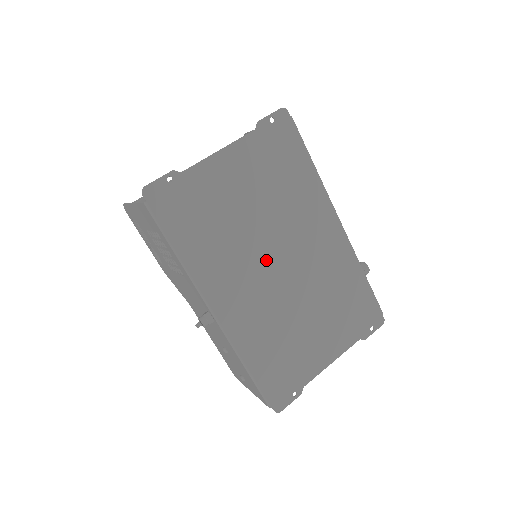
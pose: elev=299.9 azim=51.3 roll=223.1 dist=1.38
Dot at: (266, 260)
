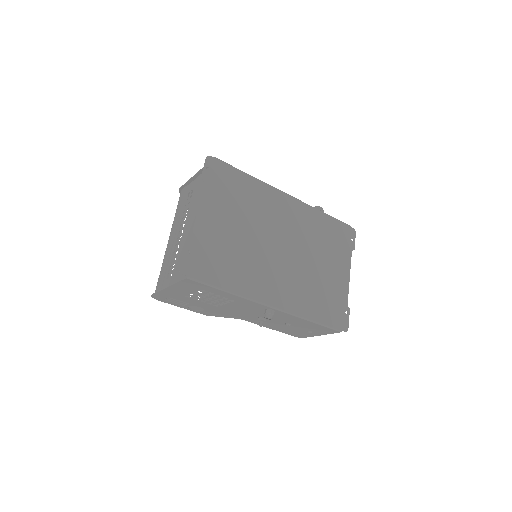
Dot at: (271, 252)
